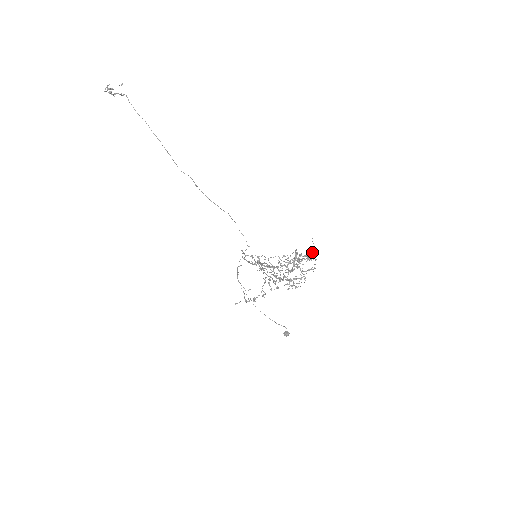
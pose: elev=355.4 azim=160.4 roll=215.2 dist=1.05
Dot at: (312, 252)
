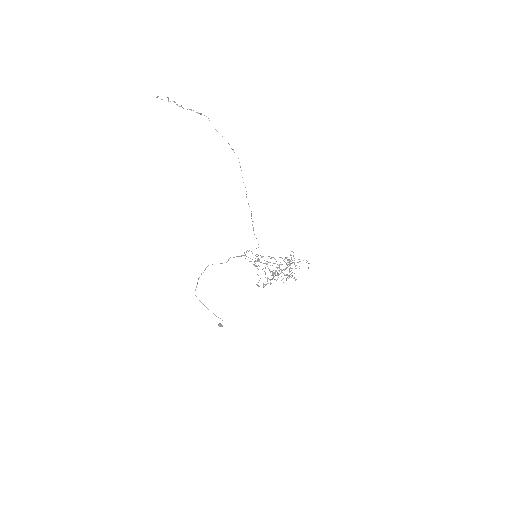
Dot at: occluded
